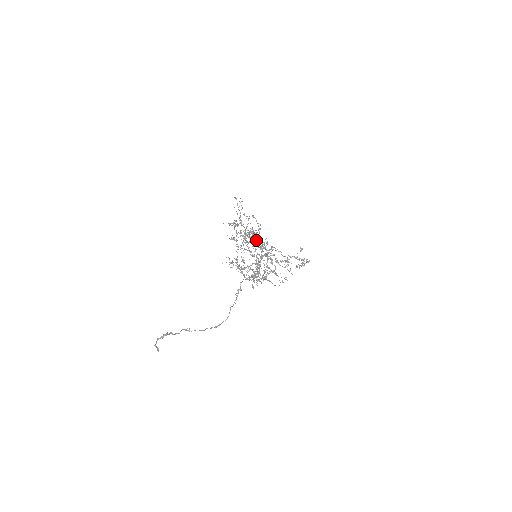
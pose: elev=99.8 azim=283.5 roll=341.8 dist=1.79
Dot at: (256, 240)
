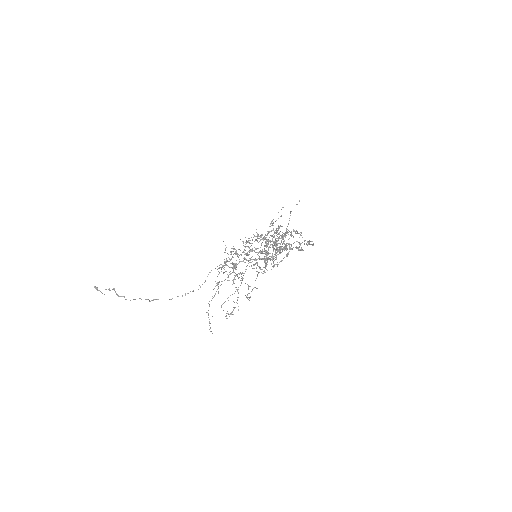
Dot at: (248, 293)
